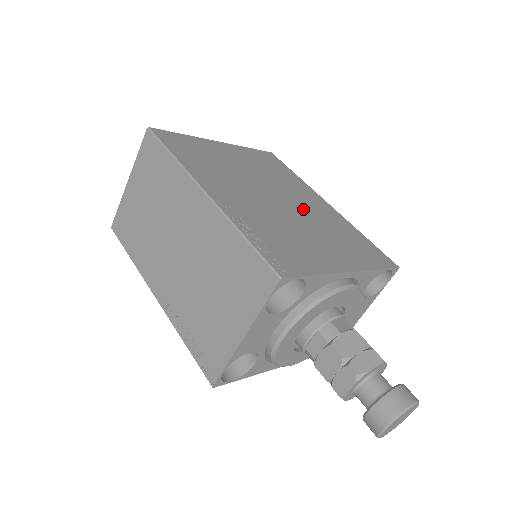
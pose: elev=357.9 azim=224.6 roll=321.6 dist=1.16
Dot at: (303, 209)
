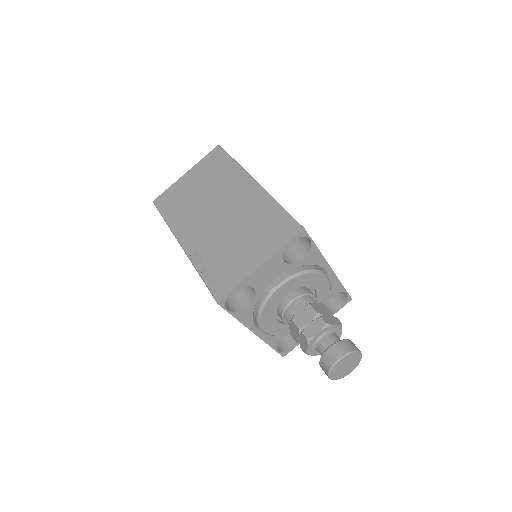
Dot at: occluded
